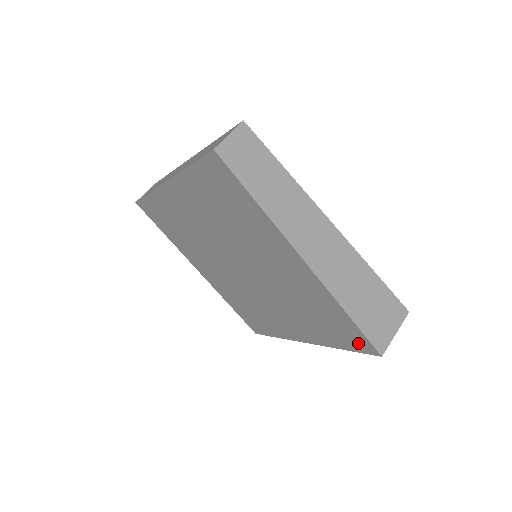
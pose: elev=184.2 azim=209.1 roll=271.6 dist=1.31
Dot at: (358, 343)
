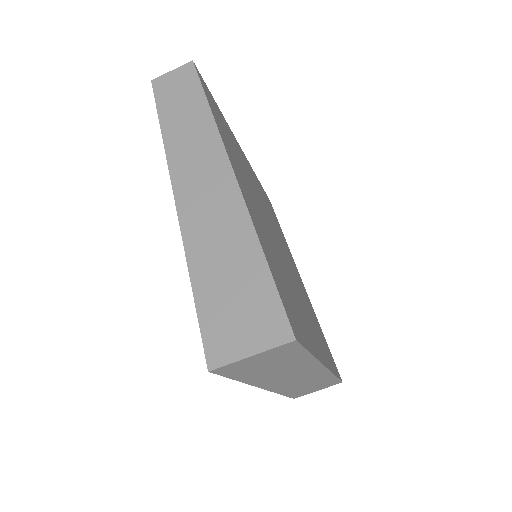
Dot at: occluded
